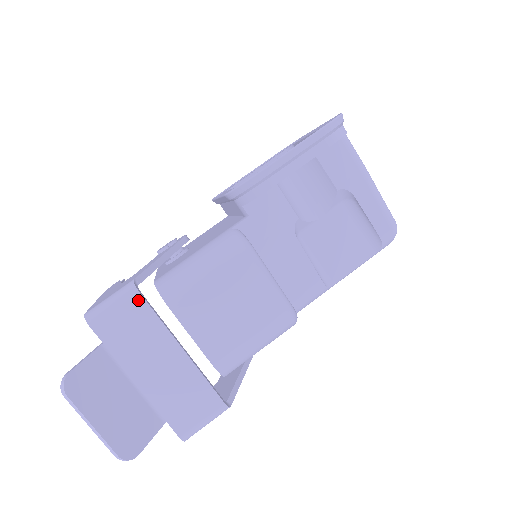
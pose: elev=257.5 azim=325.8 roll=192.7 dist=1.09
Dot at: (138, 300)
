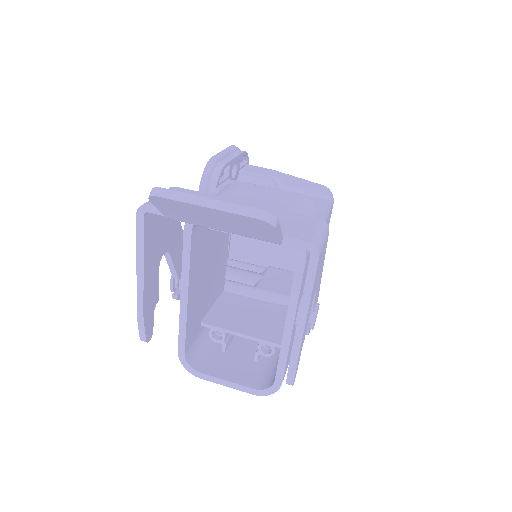
Dot at: (180, 190)
